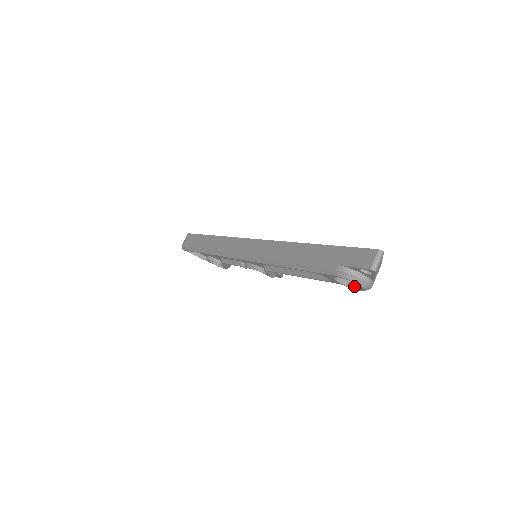
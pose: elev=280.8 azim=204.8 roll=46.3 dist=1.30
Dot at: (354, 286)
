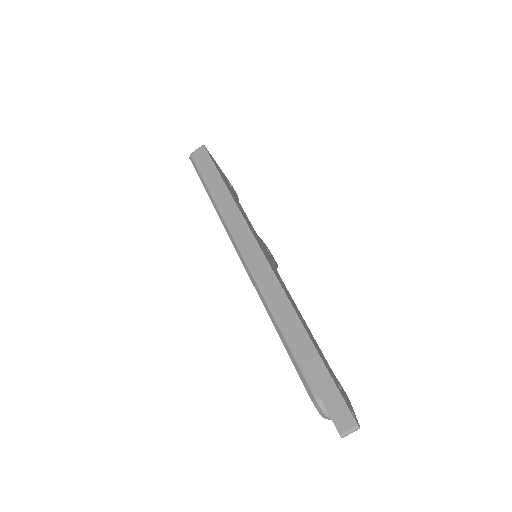
Dot at: occluded
